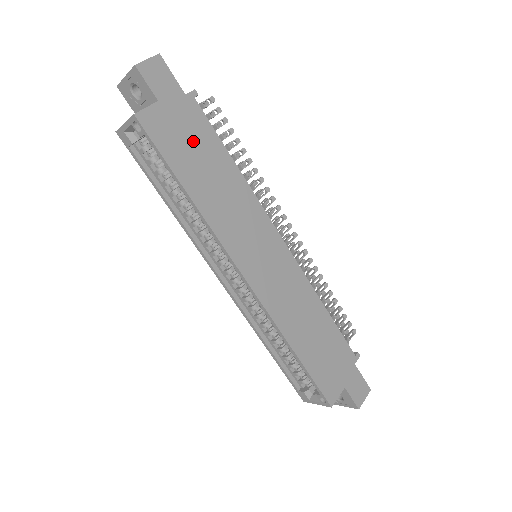
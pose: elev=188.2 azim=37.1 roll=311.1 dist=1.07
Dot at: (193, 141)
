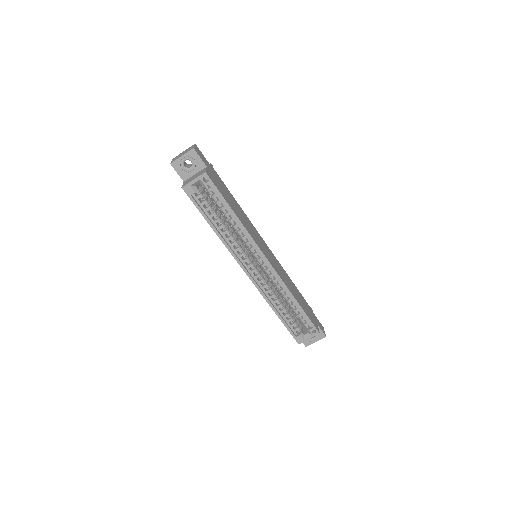
Dot at: (223, 189)
